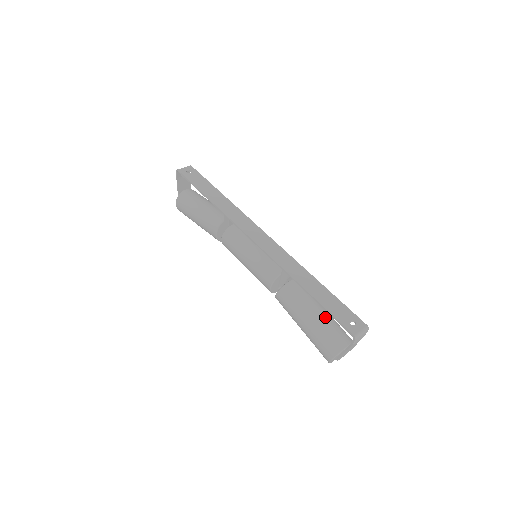
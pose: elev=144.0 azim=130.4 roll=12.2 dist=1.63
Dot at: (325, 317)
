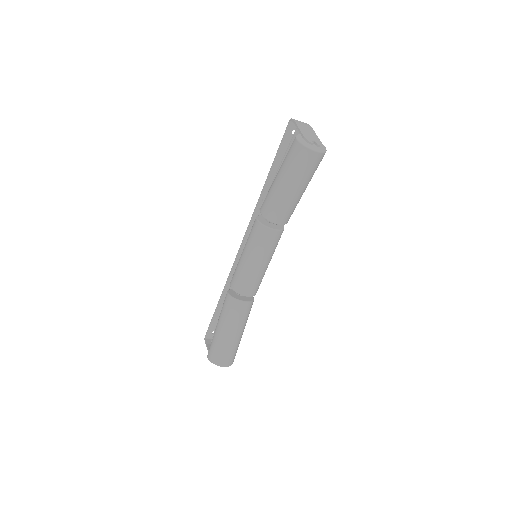
Dot at: occluded
